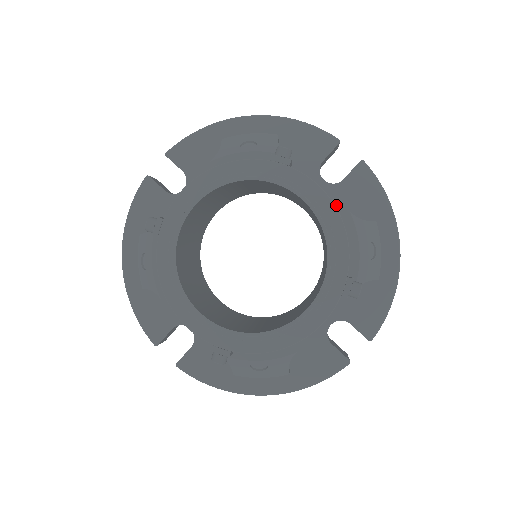
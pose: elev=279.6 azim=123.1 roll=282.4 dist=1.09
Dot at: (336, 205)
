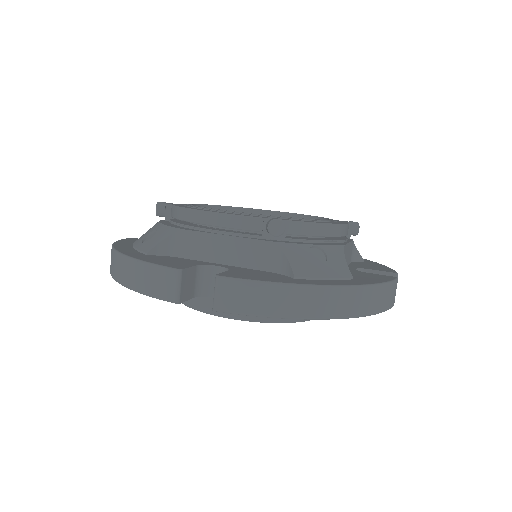
Dot at: occluded
